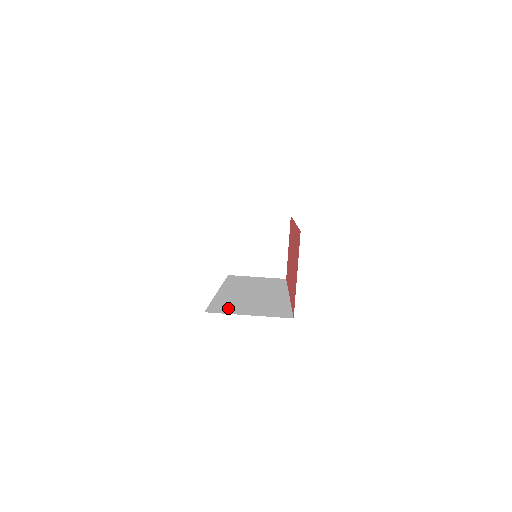
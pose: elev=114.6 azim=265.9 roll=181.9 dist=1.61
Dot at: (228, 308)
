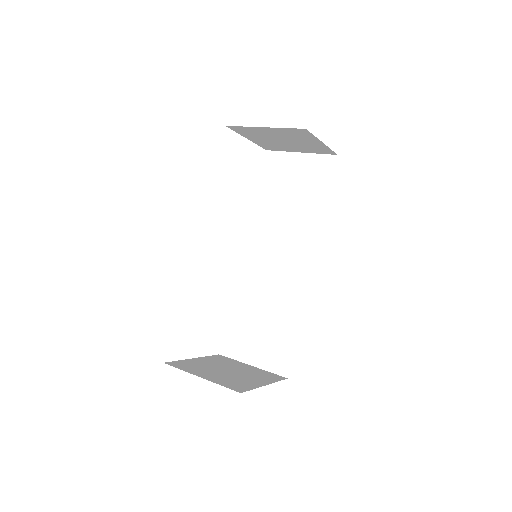
Dot at: occluded
